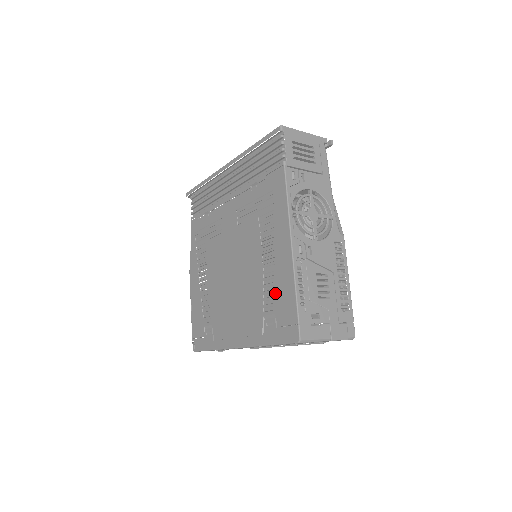
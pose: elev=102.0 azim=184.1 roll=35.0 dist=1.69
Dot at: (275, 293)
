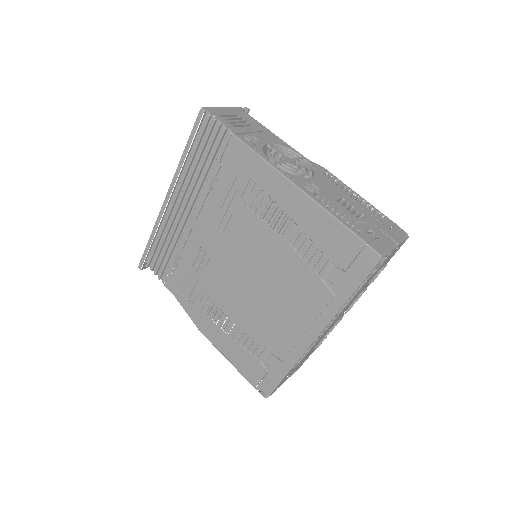
Dot at: (317, 245)
